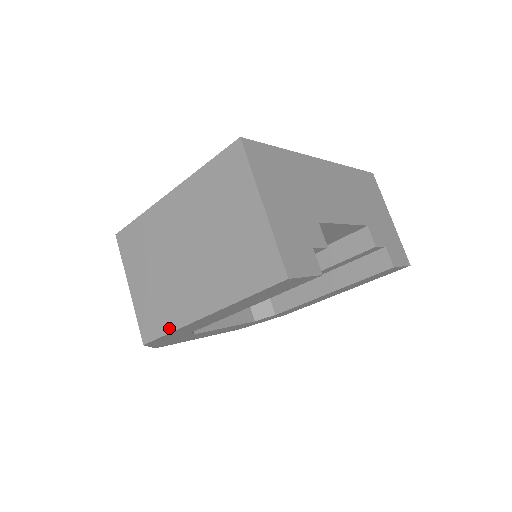
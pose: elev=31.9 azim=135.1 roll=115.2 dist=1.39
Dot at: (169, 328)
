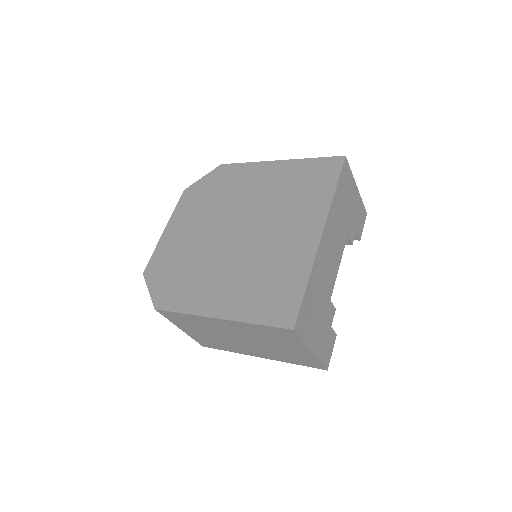
Dot at: (227, 350)
